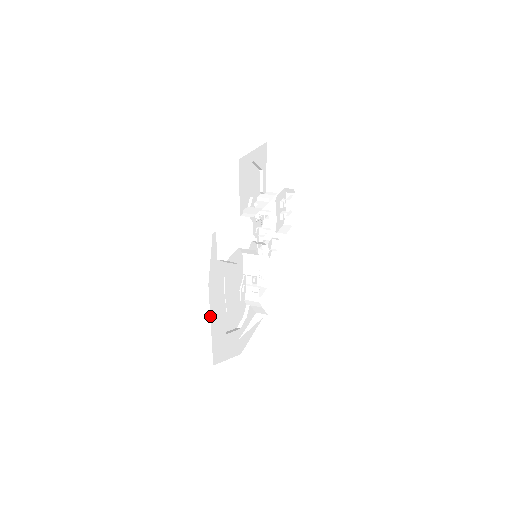
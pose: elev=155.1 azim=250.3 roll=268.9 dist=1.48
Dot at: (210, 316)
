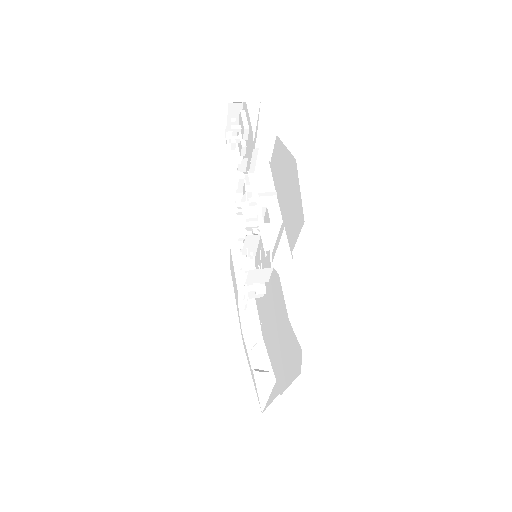
Dot at: (272, 401)
